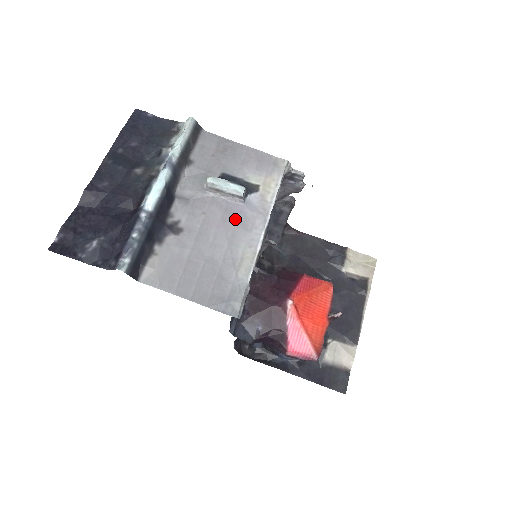
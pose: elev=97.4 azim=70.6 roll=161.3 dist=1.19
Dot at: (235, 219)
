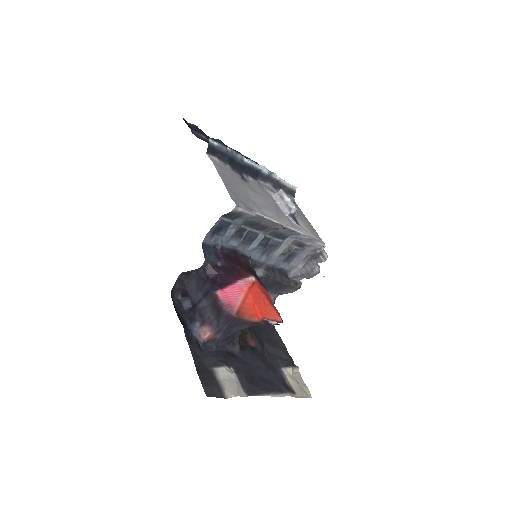
Dot at: (276, 210)
